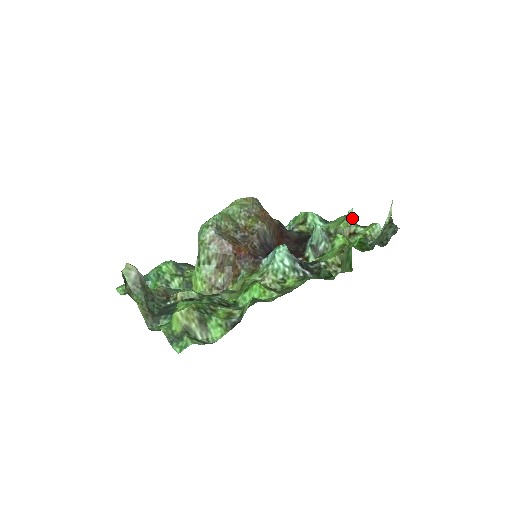
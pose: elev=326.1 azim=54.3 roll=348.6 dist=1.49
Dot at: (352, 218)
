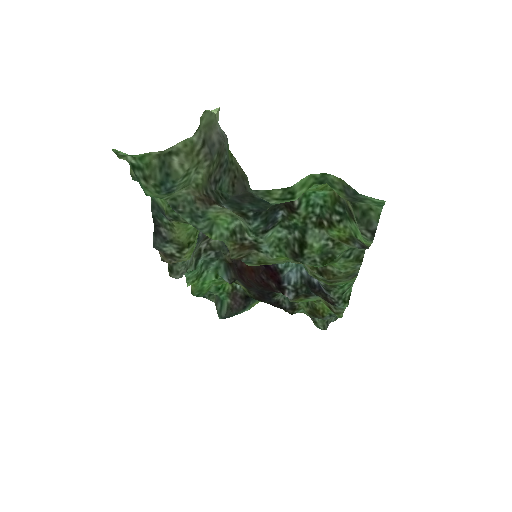
Dot at: occluded
